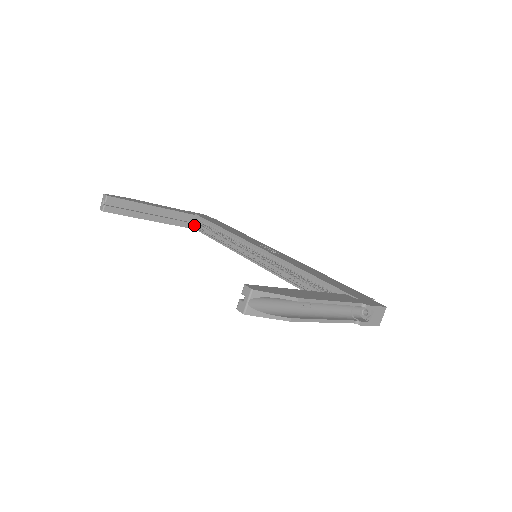
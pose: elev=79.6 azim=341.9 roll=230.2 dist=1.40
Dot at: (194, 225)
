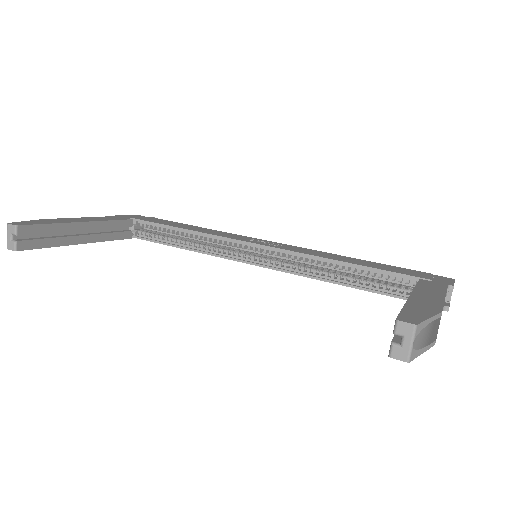
Dot at: occluded
